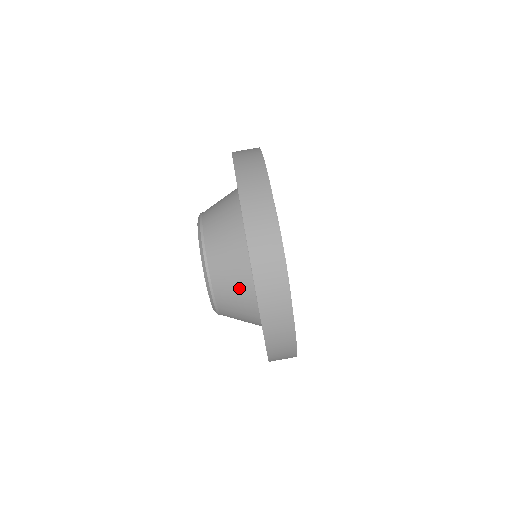
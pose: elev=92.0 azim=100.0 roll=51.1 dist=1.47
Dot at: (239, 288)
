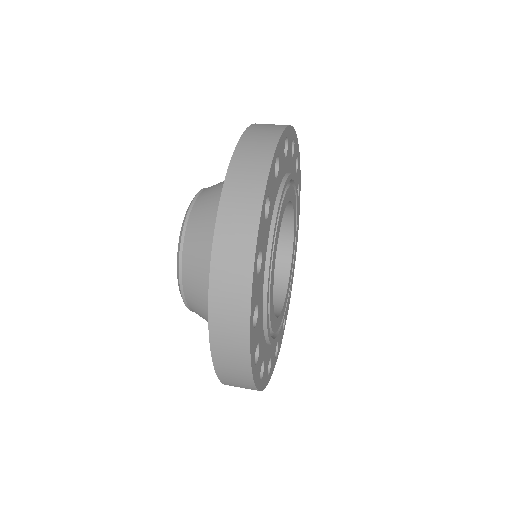
Dot at: (210, 249)
